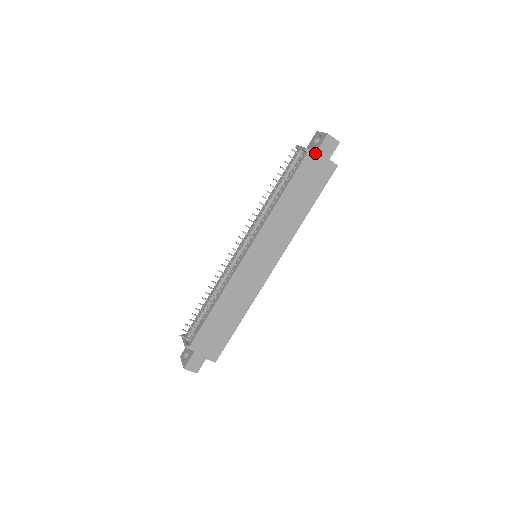
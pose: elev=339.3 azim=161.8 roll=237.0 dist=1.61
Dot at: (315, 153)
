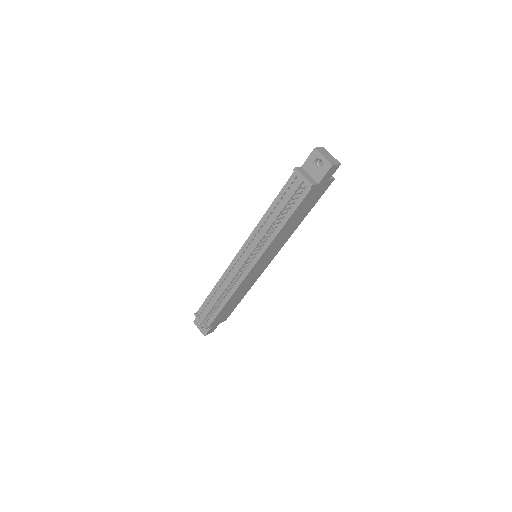
Dot at: (318, 183)
